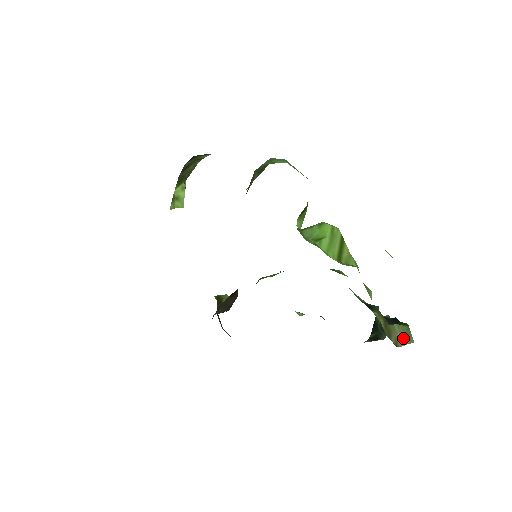
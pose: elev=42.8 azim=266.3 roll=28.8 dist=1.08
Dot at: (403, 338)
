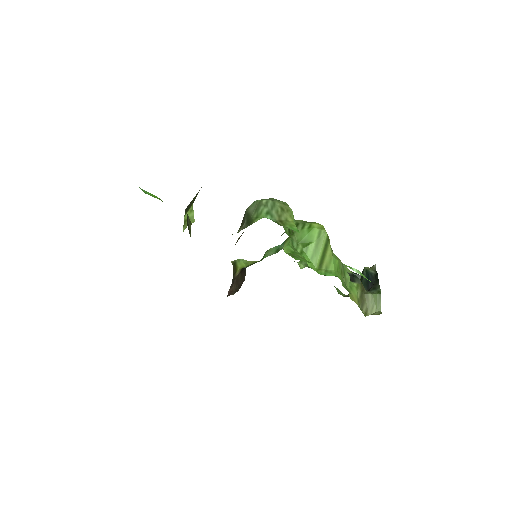
Dot at: (373, 307)
